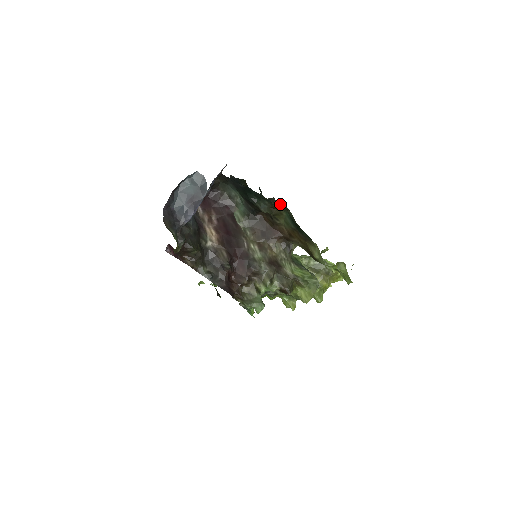
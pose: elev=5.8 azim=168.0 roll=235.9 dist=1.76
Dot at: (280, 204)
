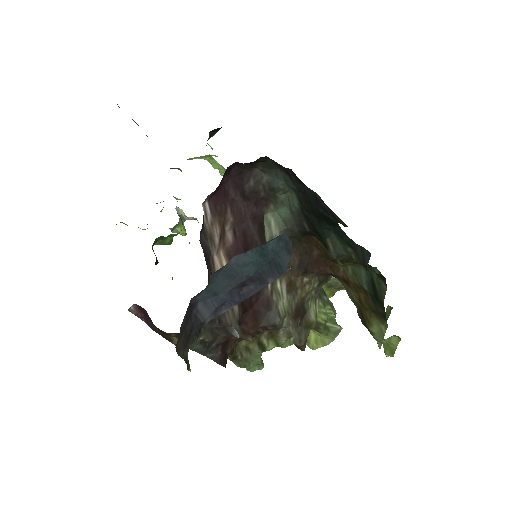
Dot at: (378, 273)
